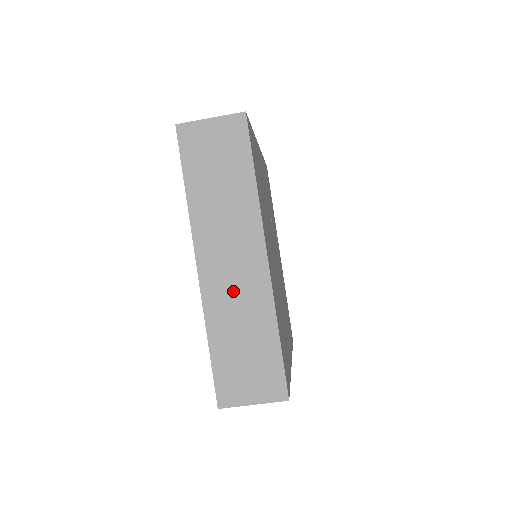
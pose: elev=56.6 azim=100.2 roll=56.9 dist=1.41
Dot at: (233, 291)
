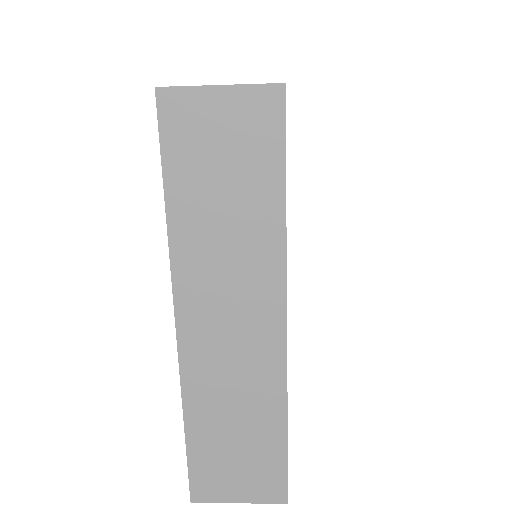
Dot at: (228, 365)
